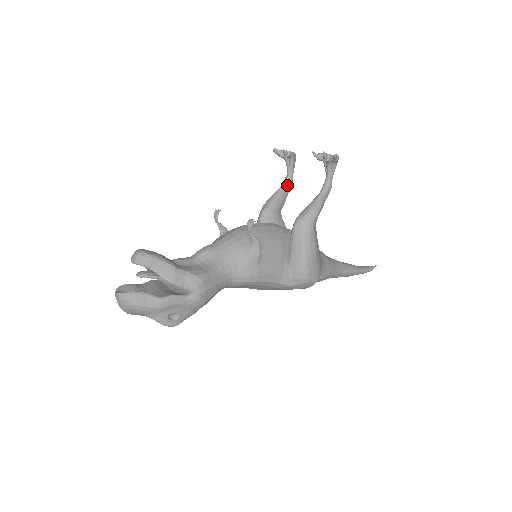
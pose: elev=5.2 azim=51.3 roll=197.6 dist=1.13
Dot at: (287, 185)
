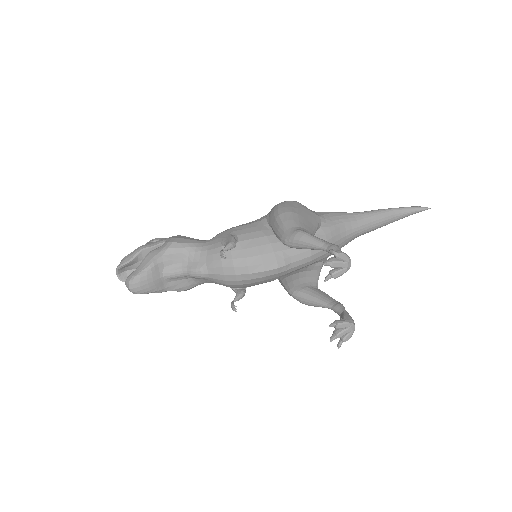
Dot at: (328, 251)
